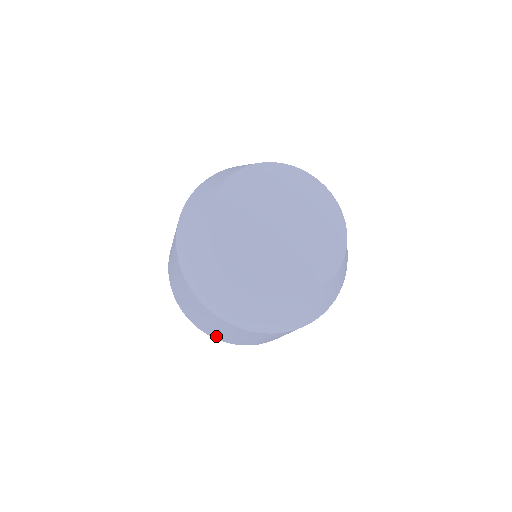
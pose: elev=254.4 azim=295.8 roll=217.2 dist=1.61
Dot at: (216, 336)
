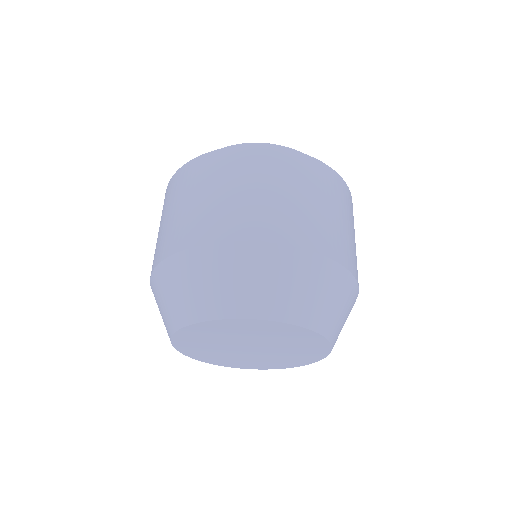
Dot at: occluded
